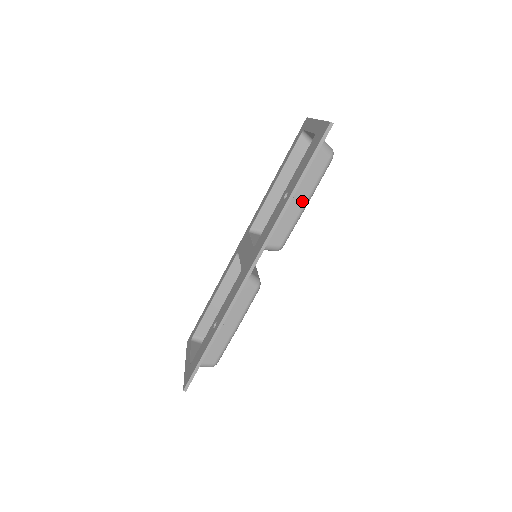
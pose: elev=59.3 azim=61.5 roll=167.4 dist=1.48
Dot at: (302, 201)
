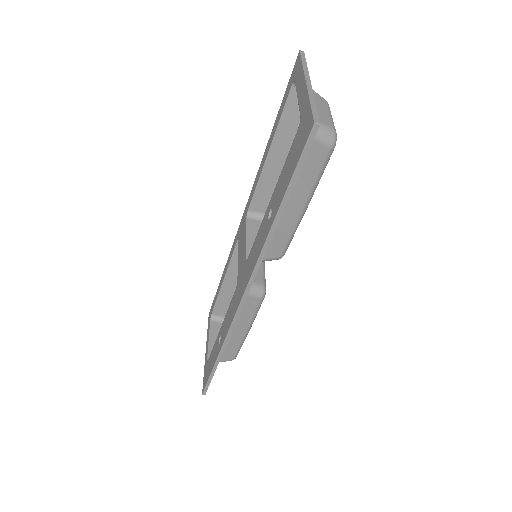
Dot at: (298, 207)
